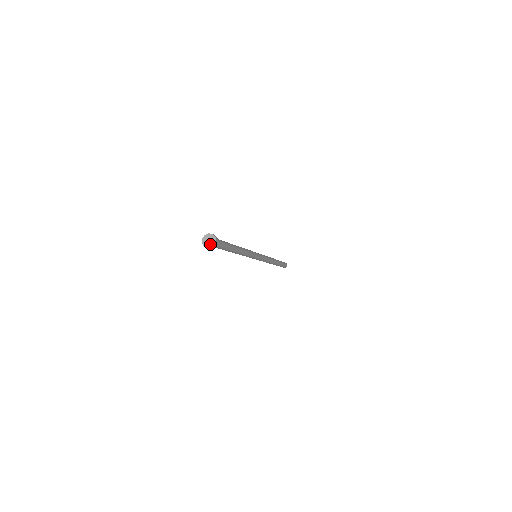
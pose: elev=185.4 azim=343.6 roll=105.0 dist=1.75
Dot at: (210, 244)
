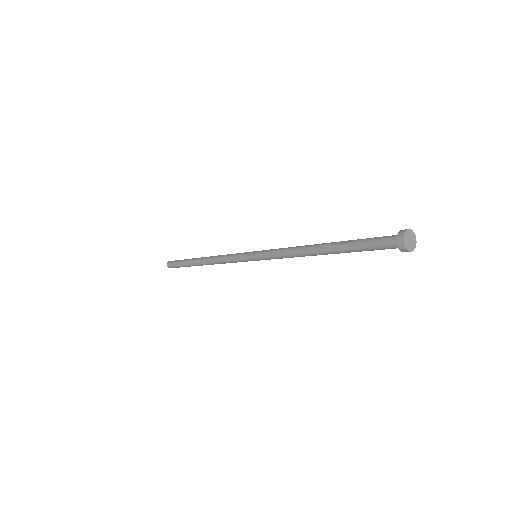
Dot at: (413, 243)
